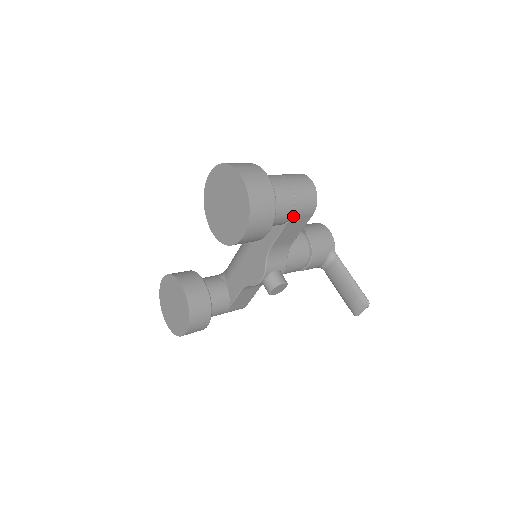
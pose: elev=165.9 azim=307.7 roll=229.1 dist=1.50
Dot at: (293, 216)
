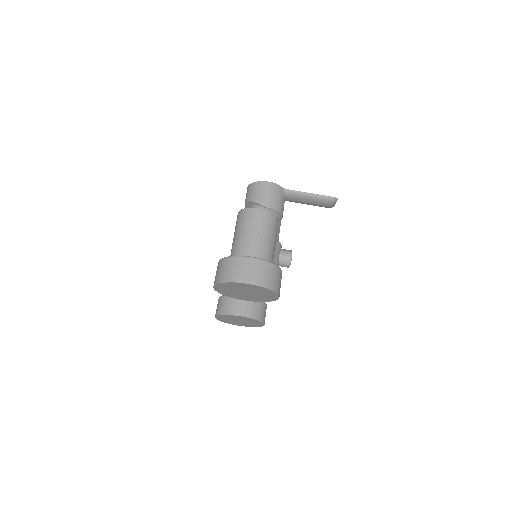
Dot at: (275, 241)
